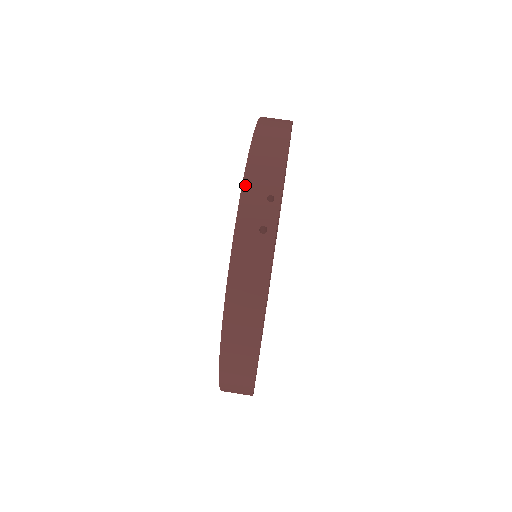
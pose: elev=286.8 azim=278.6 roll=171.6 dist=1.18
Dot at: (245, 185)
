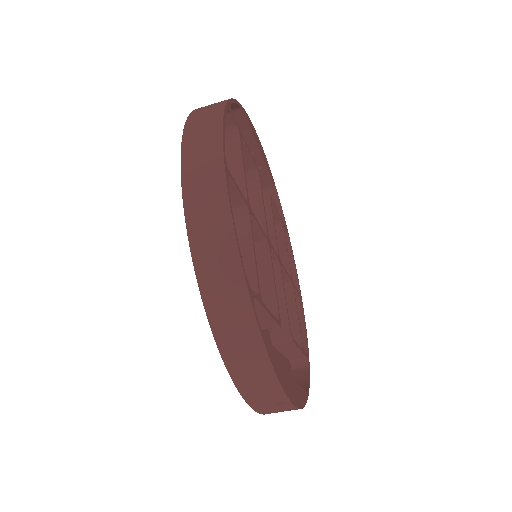
Dot at: (251, 404)
